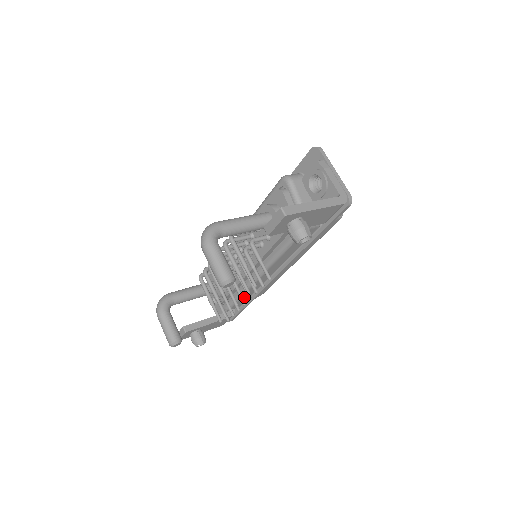
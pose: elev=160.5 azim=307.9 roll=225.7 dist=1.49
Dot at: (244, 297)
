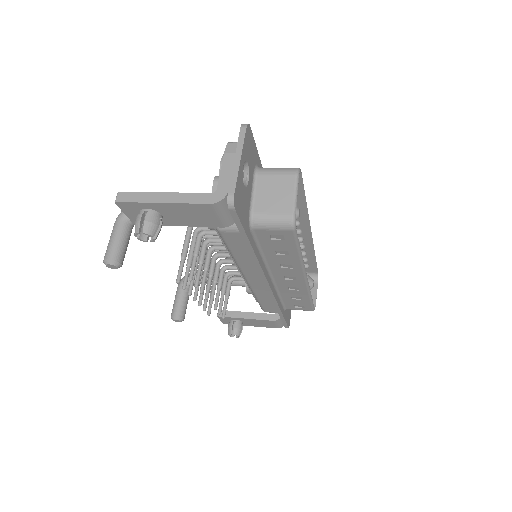
Dot at: (265, 302)
